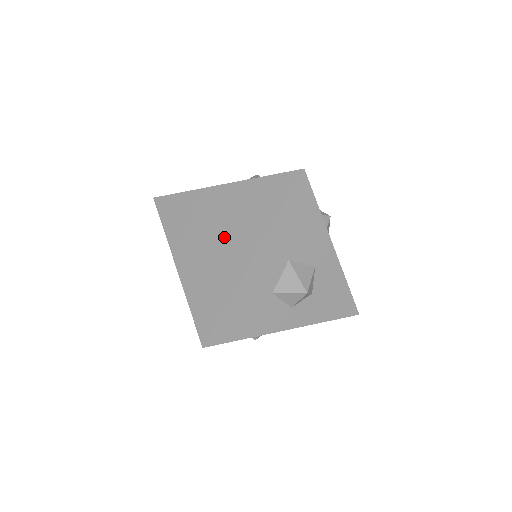
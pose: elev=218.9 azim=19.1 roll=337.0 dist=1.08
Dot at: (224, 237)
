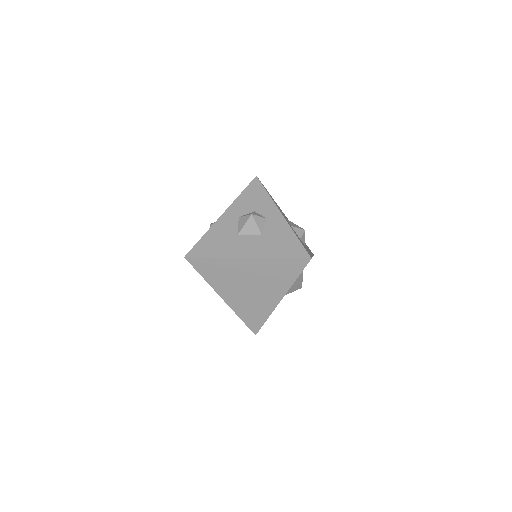
Dot at: (258, 288)
